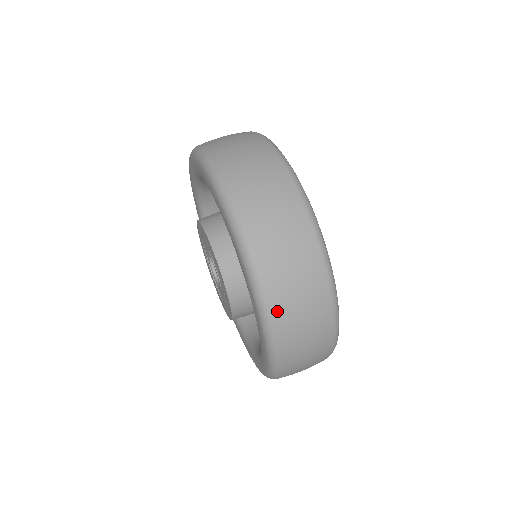
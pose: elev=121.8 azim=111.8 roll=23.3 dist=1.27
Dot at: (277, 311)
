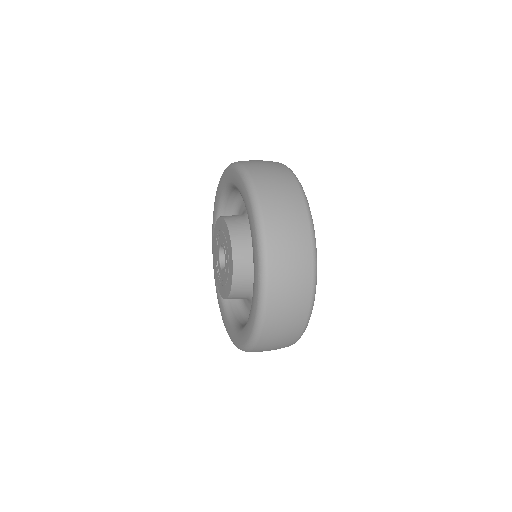
Dot at: (252, 170)
